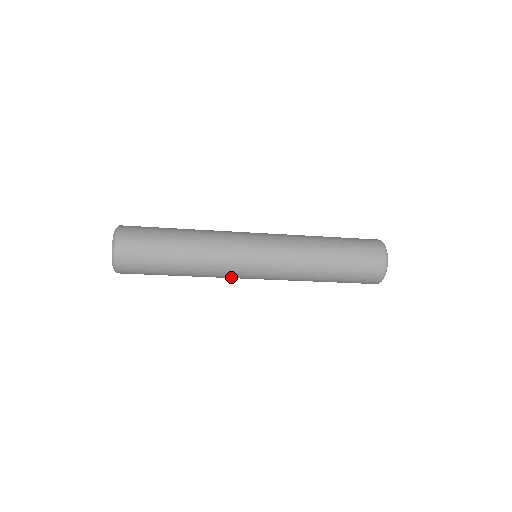
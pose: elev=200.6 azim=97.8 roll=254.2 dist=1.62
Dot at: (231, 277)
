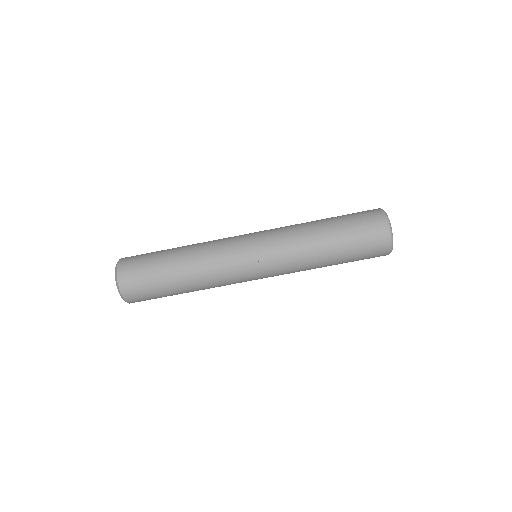
Dot at: (230, 266)
